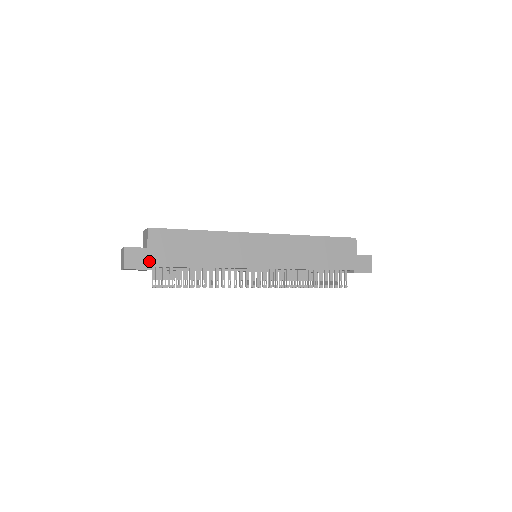
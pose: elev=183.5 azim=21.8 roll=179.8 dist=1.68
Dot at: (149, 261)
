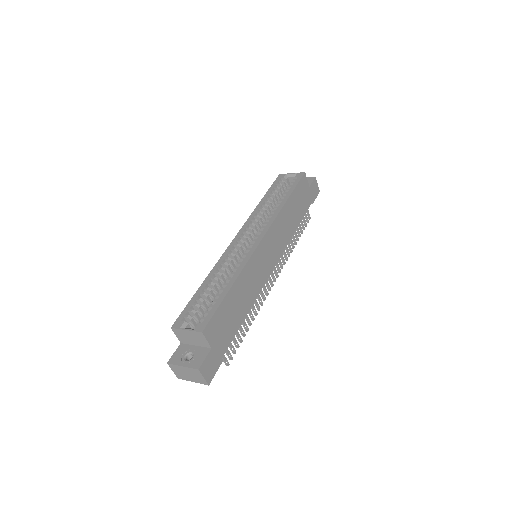
Dot at: (218, 356)
